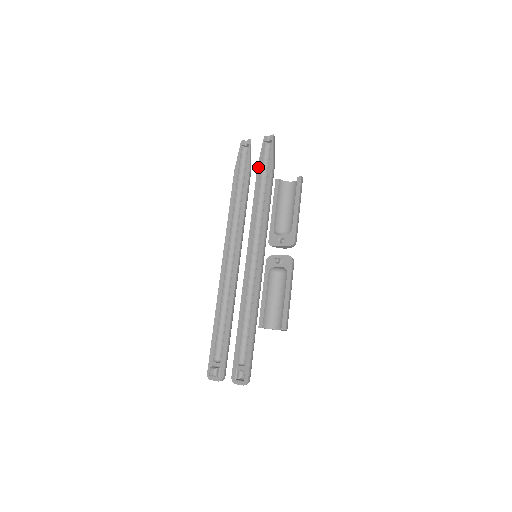
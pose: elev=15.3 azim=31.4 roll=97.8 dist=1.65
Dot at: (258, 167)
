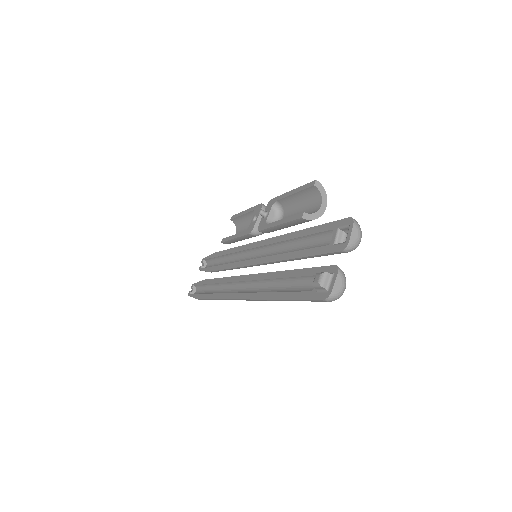
Dot at: (208, 271)
